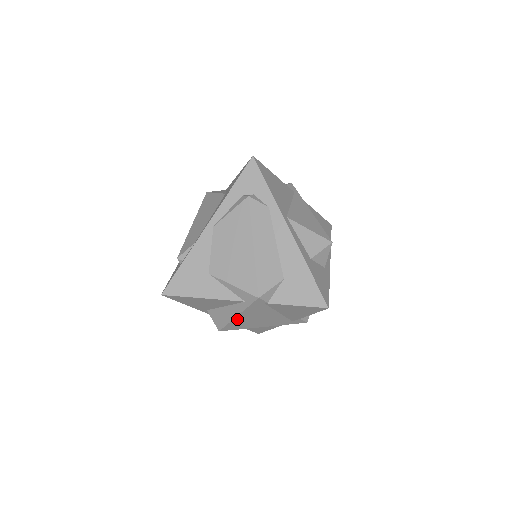
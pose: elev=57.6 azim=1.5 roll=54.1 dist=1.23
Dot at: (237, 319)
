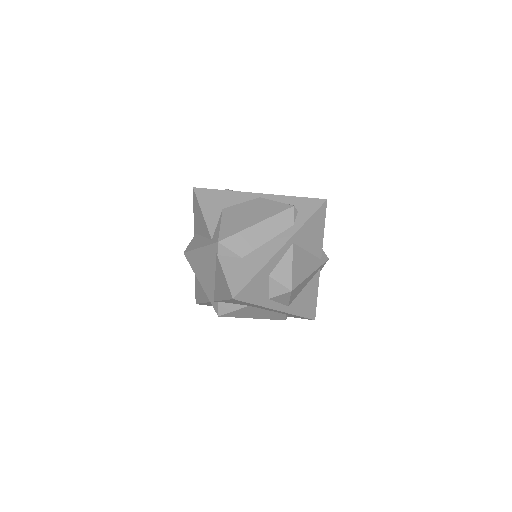
Dot at: (197, 252)
